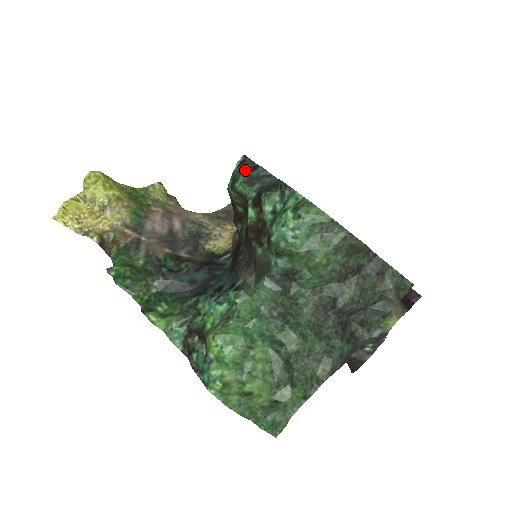
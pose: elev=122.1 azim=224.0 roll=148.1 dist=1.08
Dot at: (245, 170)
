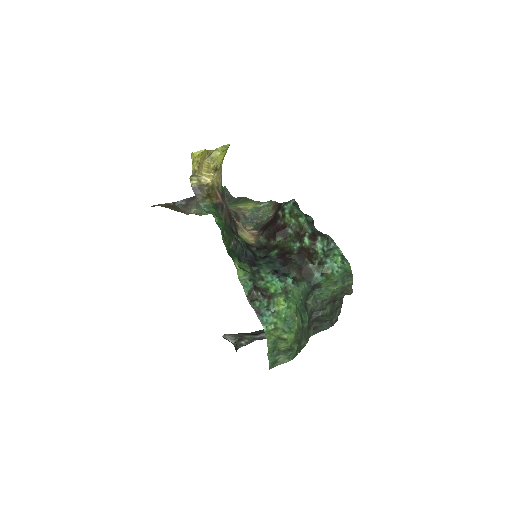
Dot at: occluded
